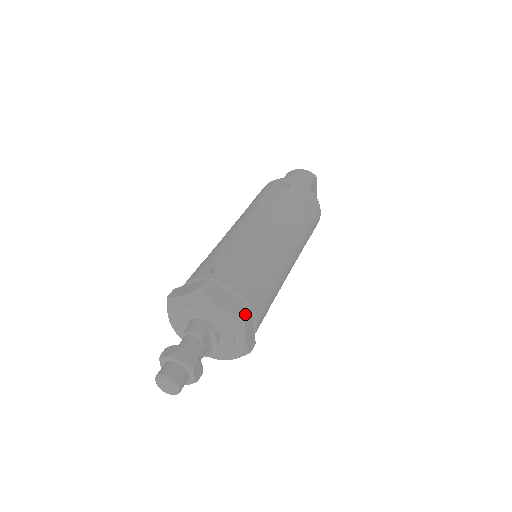
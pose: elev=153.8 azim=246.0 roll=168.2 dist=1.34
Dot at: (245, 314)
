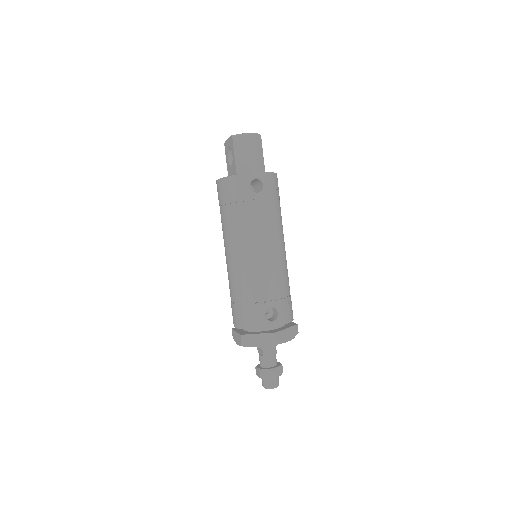
Dot at: (298, 332)
